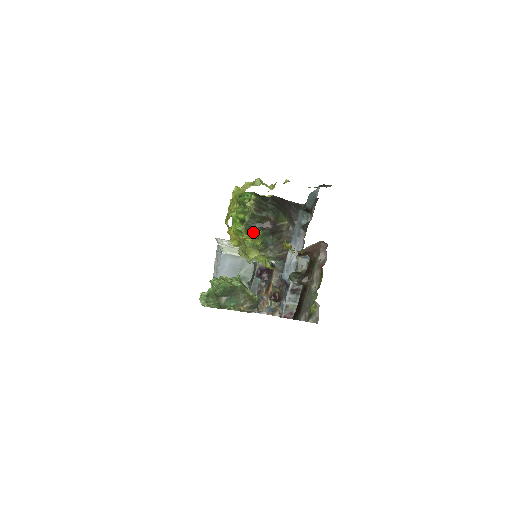
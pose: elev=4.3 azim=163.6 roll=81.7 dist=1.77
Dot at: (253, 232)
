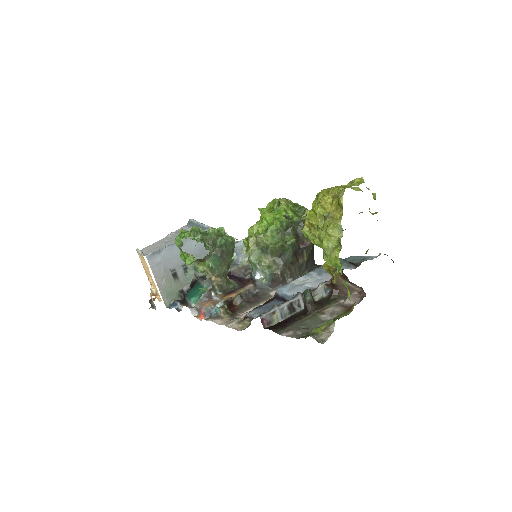
Dot at: (286, 234)
